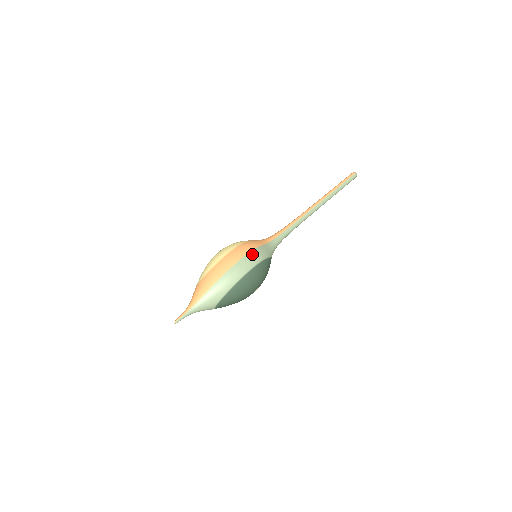
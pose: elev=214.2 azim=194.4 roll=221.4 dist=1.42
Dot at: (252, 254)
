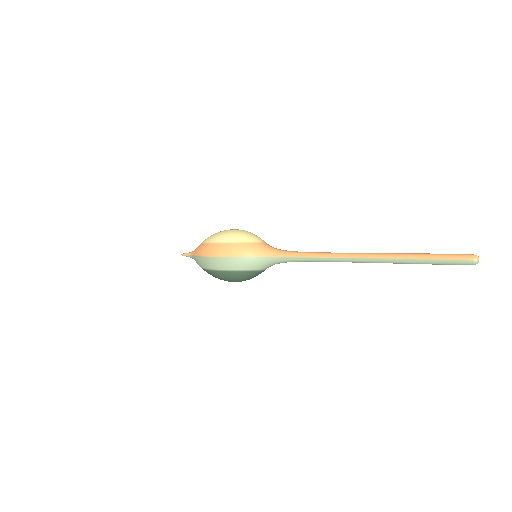
Dot at: (223, 260)
